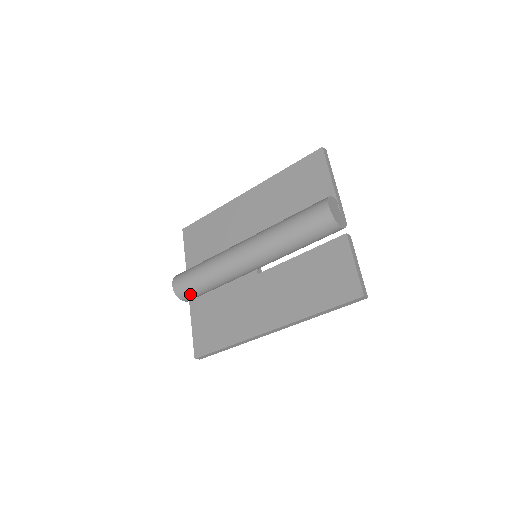
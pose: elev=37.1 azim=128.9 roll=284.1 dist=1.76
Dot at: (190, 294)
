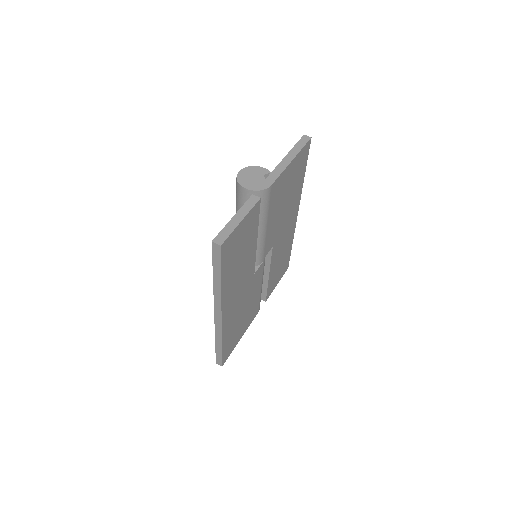
Dot at: occluded
